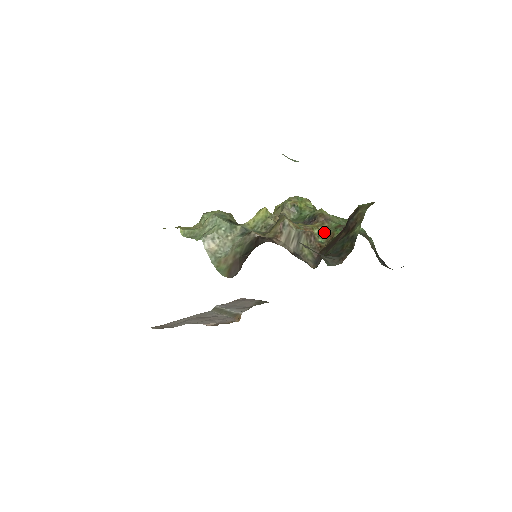
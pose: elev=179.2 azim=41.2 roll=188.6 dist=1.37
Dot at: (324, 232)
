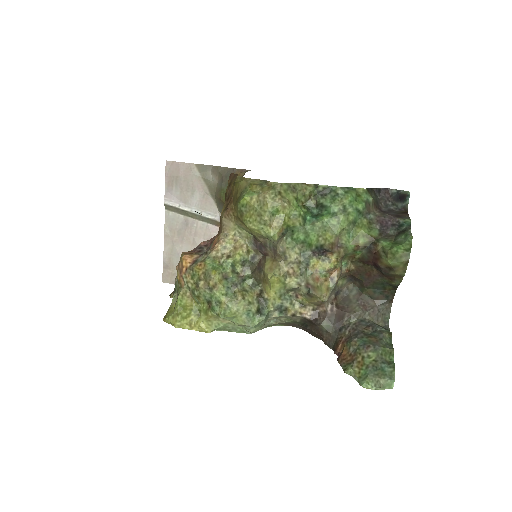
Dot at: (344, 257)
